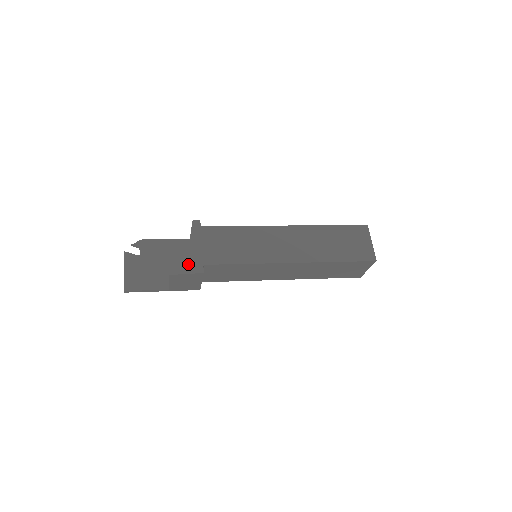
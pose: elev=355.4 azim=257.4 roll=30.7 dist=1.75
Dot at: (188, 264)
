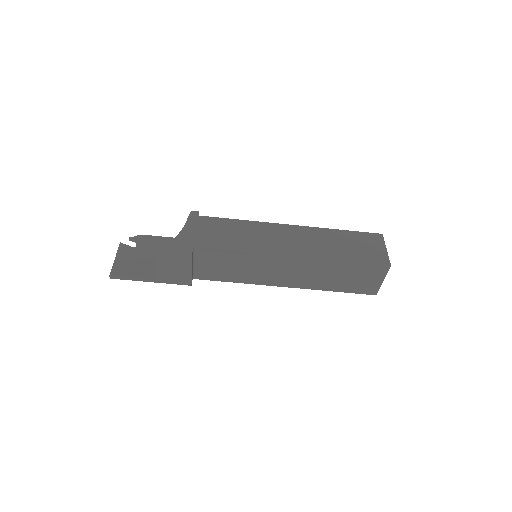
Dot at: (177, 245)
